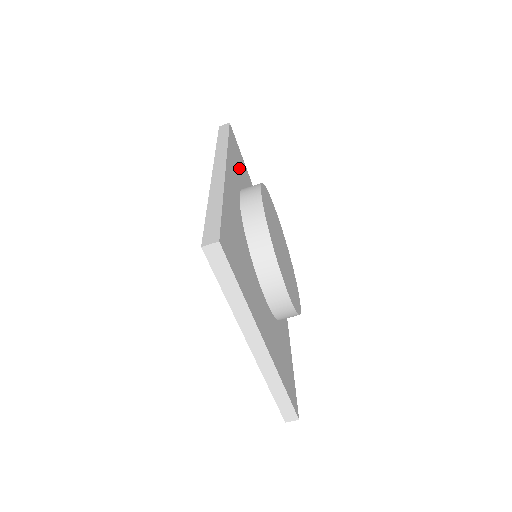
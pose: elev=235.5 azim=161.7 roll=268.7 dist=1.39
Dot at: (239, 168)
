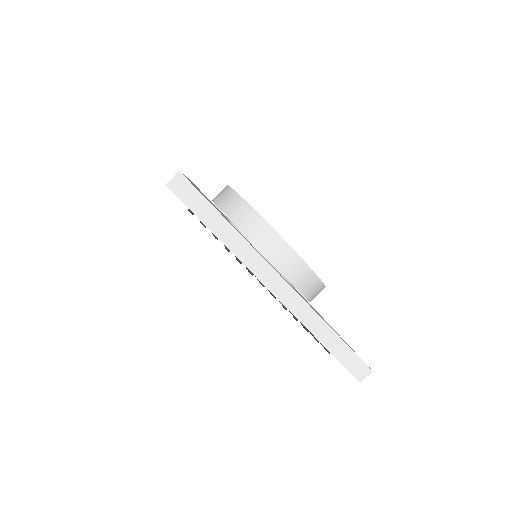
Dot at: occluded
